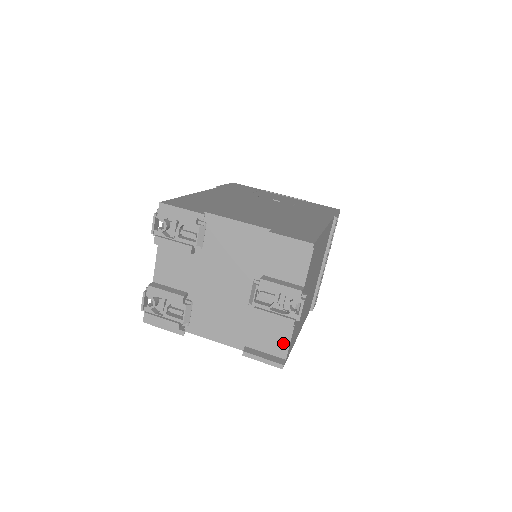
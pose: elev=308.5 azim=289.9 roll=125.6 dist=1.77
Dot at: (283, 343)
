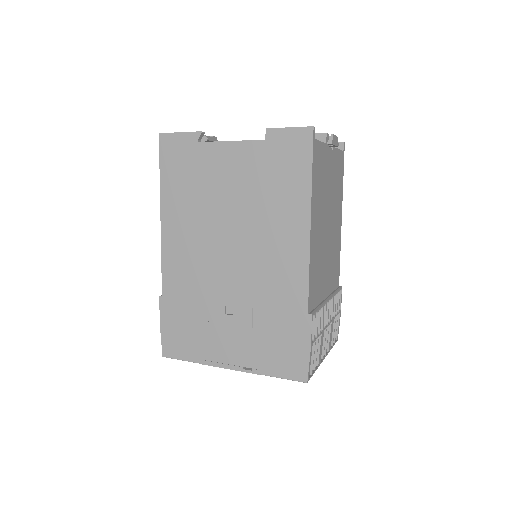
Dot at: occluded
